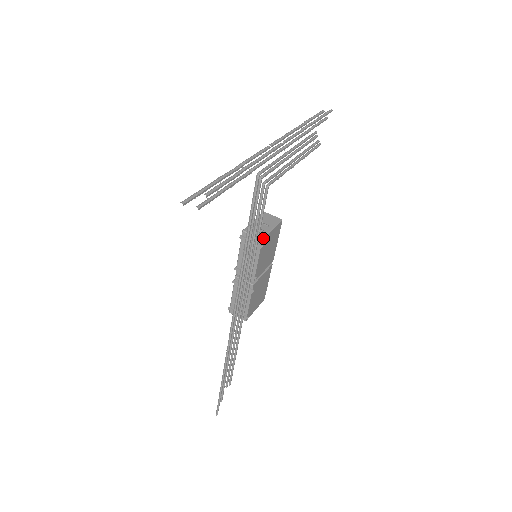
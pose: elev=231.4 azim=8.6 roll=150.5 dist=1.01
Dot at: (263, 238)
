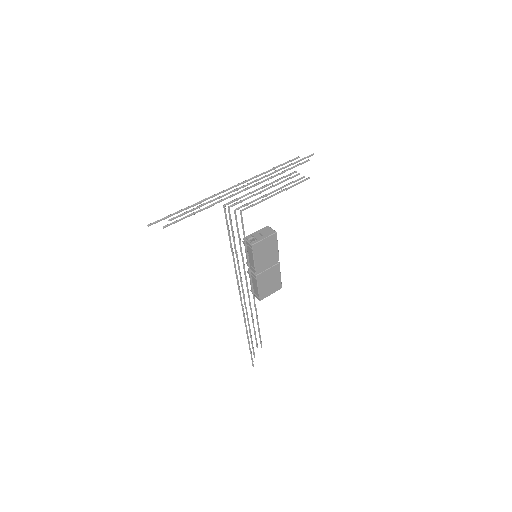
Dot at: (253, 244)
